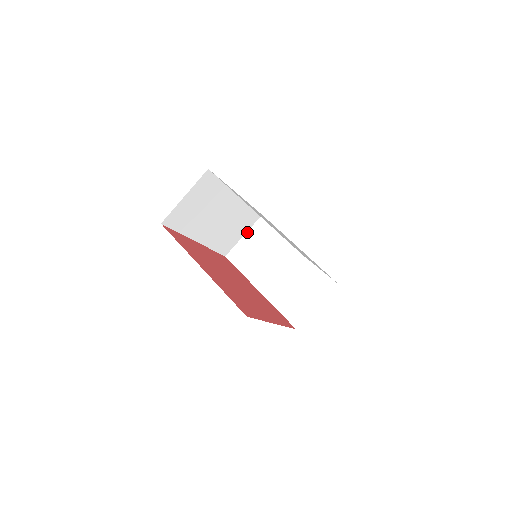
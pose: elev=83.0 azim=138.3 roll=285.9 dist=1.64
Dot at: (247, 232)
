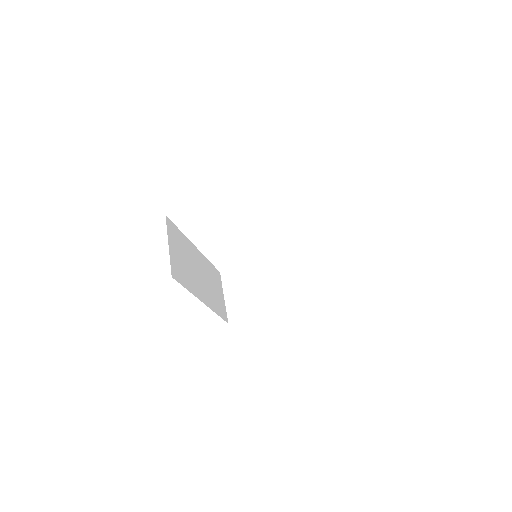
Dot at: (223, 292)
